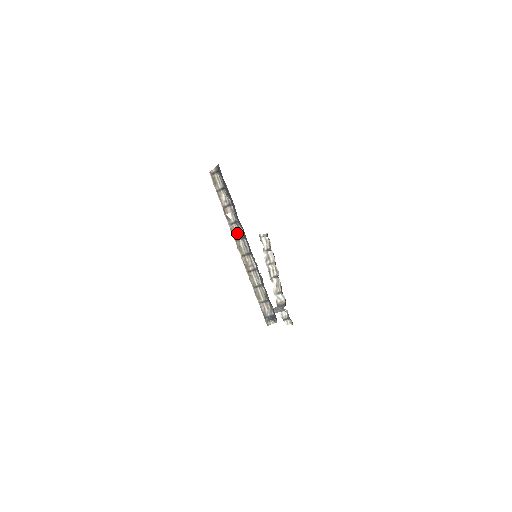
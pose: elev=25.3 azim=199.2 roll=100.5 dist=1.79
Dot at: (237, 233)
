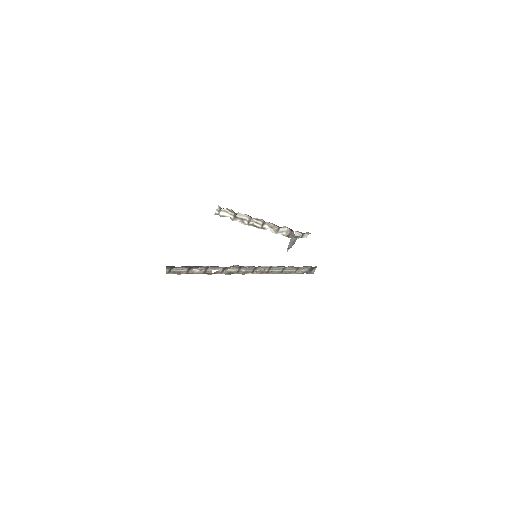
Dot at: (233, 270)
